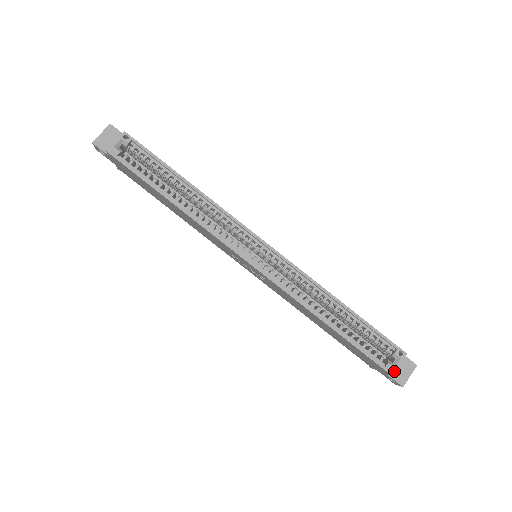
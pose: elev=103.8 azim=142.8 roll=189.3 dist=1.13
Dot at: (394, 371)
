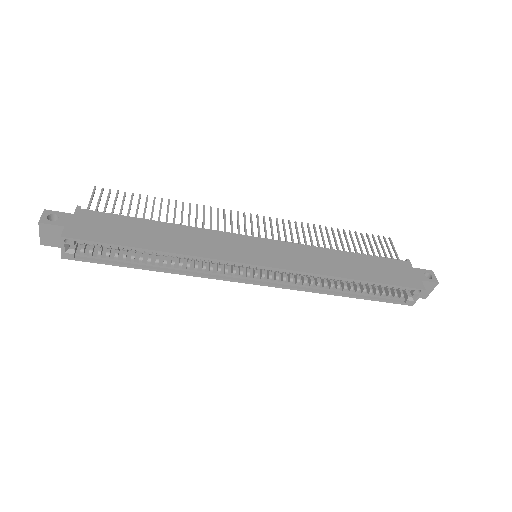
Dot at: (414, 303)
